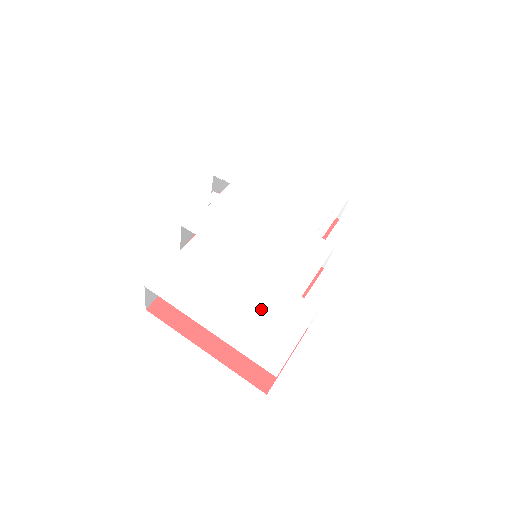
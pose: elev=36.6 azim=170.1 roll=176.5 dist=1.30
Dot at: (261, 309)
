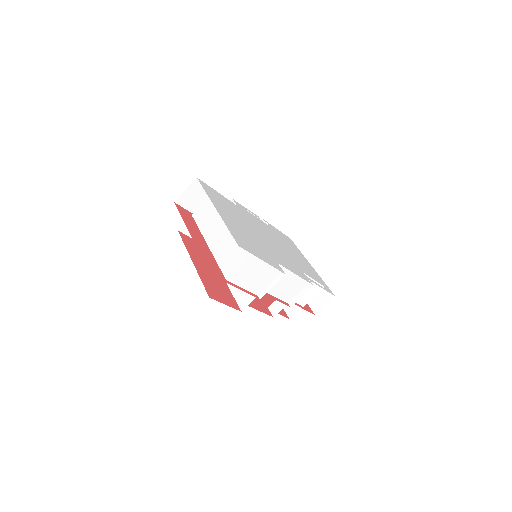
Dot at: (251, 239)
